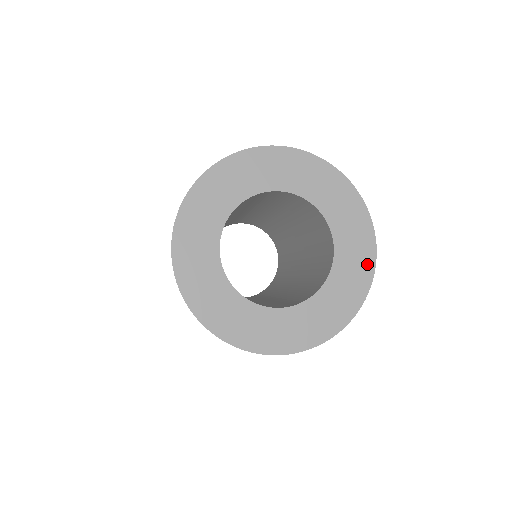
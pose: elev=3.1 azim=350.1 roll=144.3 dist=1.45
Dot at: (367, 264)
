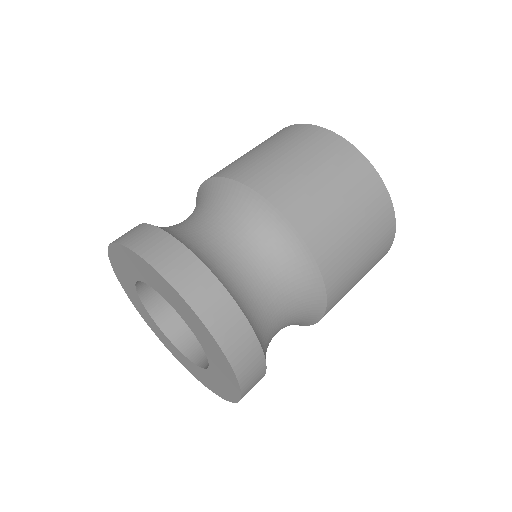
Dot at: (221, 356)
